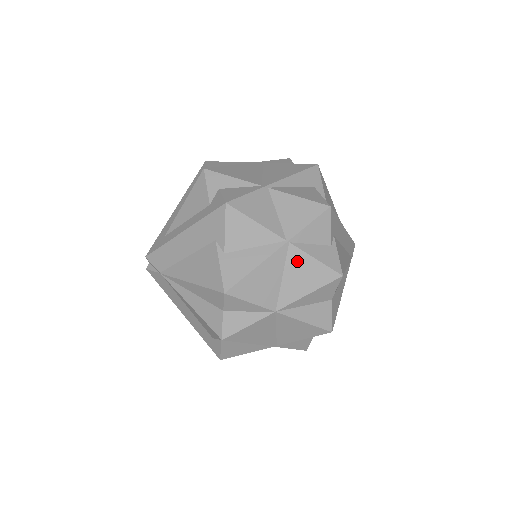
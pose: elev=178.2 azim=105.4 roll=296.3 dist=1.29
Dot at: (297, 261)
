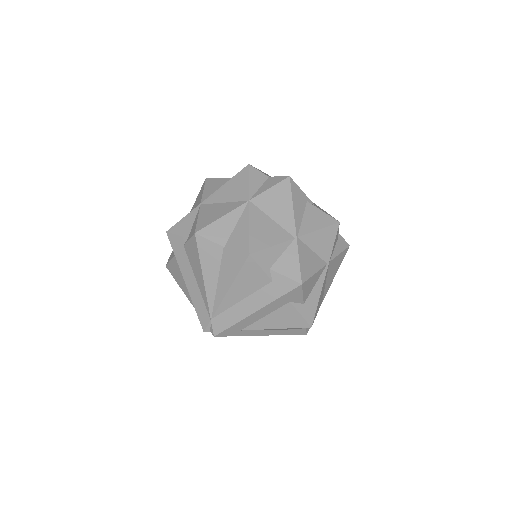
Dot at: occluded
